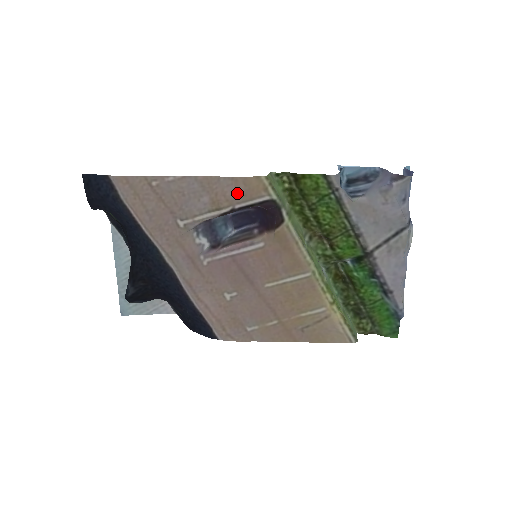
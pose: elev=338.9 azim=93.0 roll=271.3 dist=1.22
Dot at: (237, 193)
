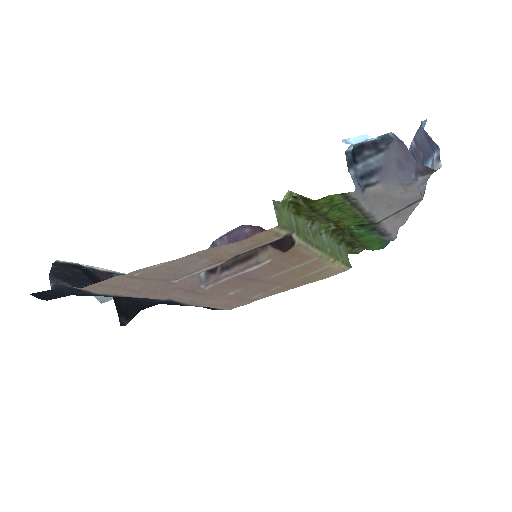
Dot at: (243, 248)
